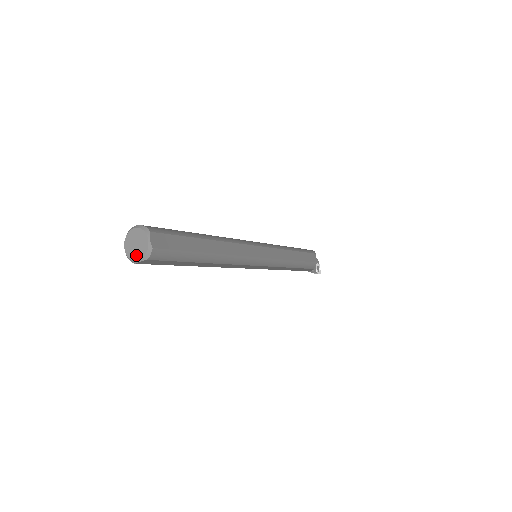
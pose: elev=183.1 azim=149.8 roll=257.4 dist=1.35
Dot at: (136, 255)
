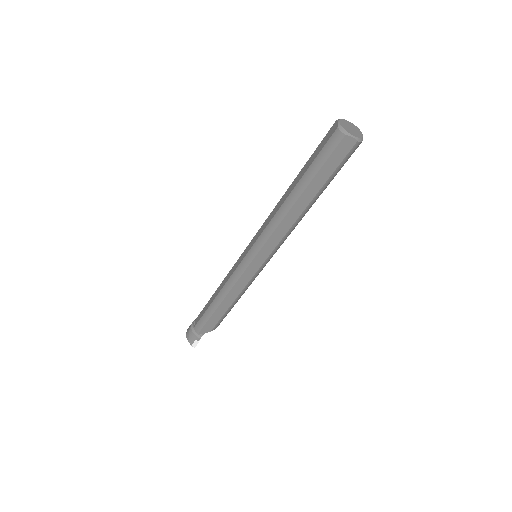
Dot at: (351, 132)
